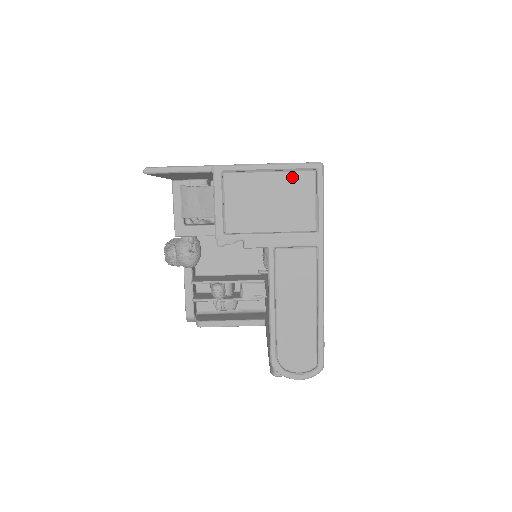
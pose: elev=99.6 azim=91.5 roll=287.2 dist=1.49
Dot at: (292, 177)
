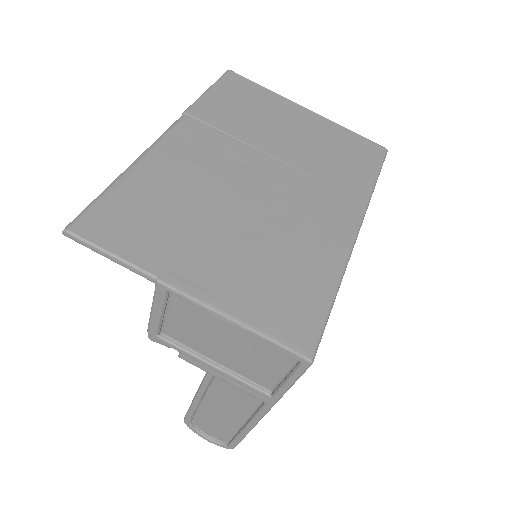
Dot at: (264, 344)
